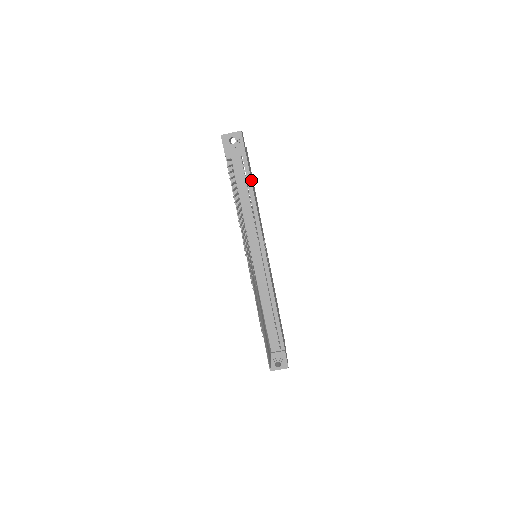
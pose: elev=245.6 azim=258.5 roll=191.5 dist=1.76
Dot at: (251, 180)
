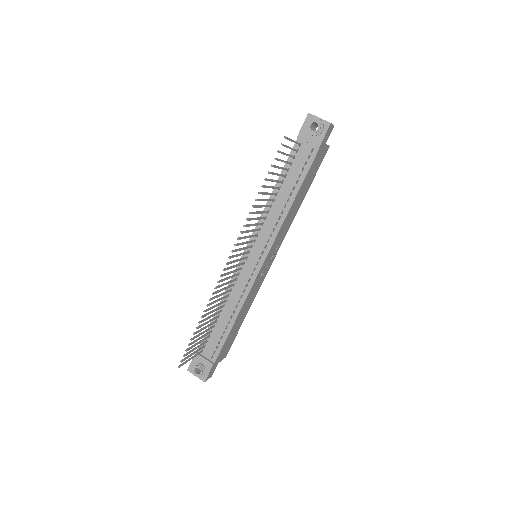
Dot at: (304, 179)
